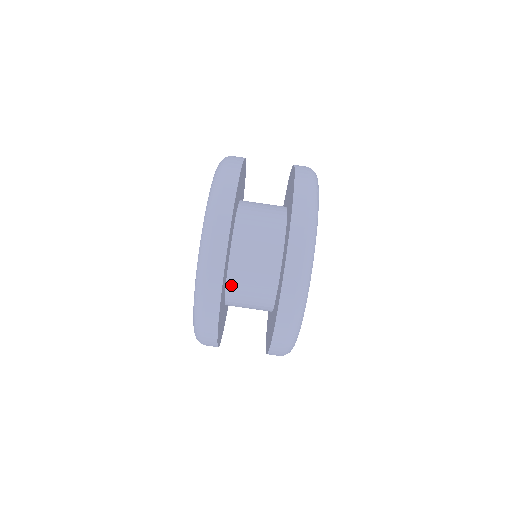
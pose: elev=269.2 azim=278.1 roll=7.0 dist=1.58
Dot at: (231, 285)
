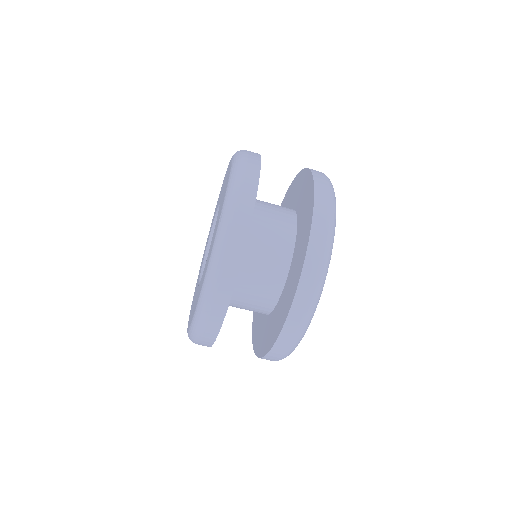
Dot at: occluded
